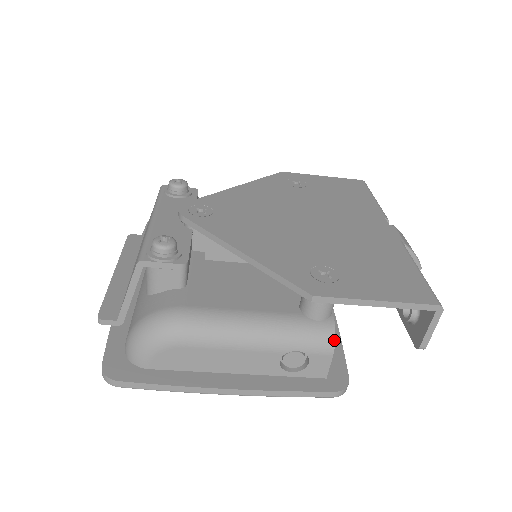
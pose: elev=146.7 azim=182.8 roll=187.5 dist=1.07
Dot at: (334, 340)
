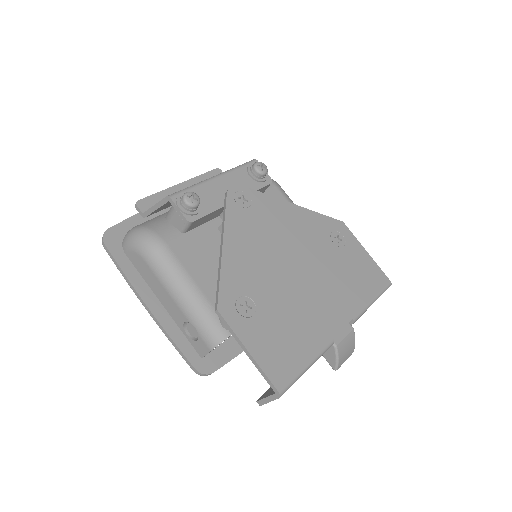
Dot at: (218, 344)
